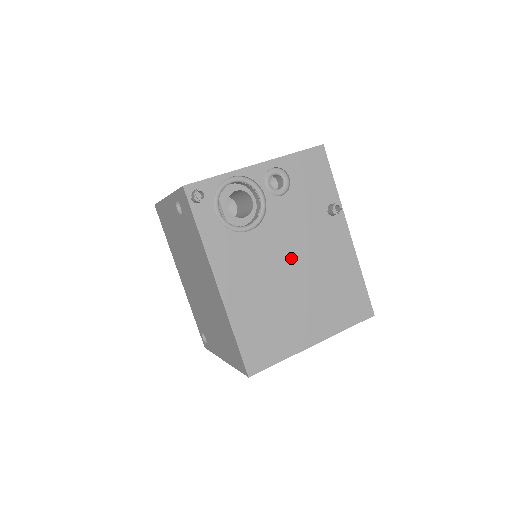
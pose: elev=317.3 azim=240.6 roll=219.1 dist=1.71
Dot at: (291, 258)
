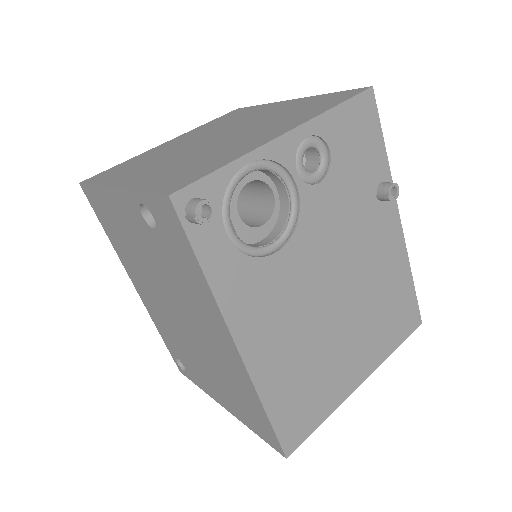
Dot at: (333, 277)
